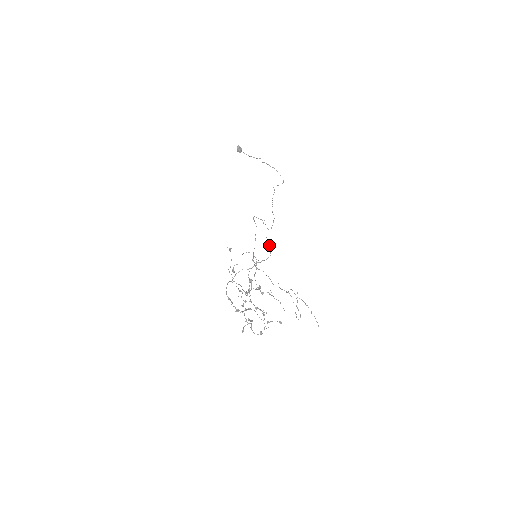
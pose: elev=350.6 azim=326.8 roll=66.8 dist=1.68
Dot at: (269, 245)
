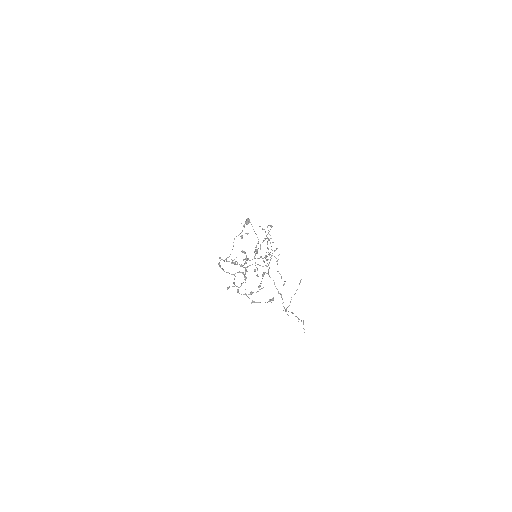
Dot at: occluded
